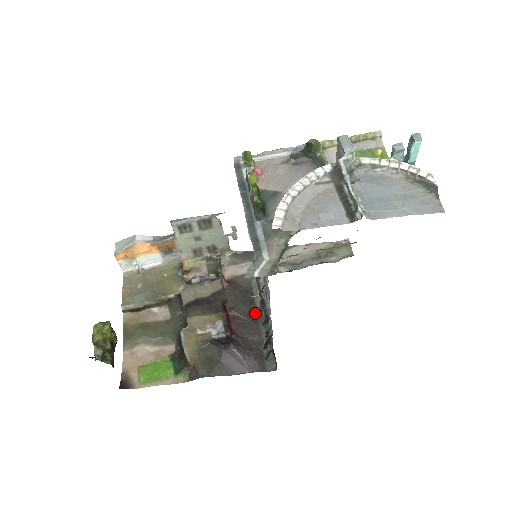
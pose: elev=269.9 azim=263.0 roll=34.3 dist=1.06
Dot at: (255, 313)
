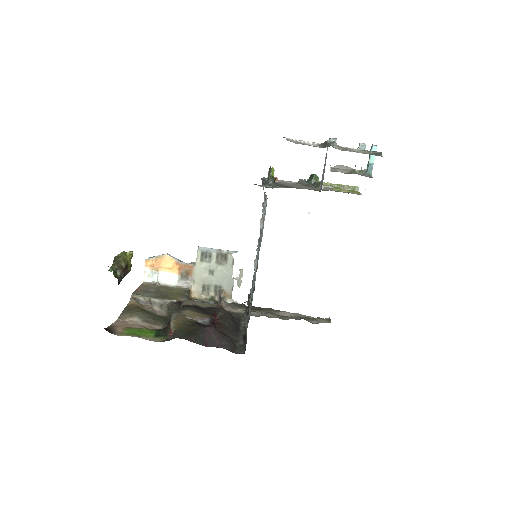
Dot at: (238, 328)
